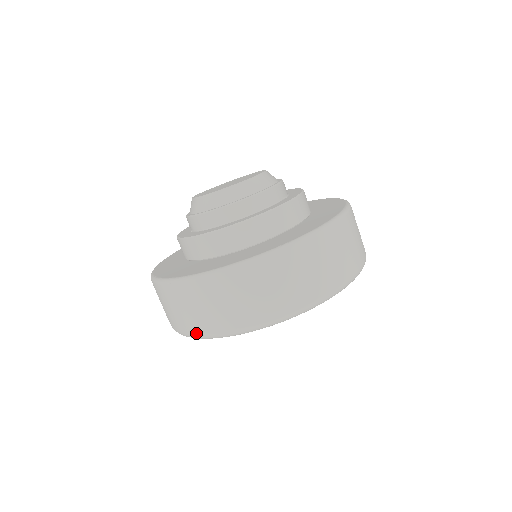
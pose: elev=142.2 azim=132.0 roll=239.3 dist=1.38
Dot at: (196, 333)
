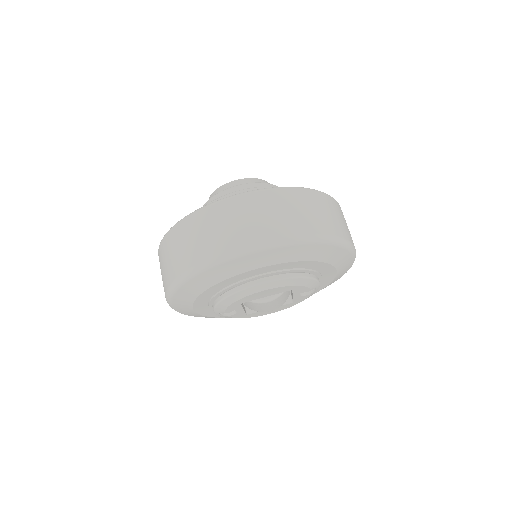
Dot at: (279, 236)
